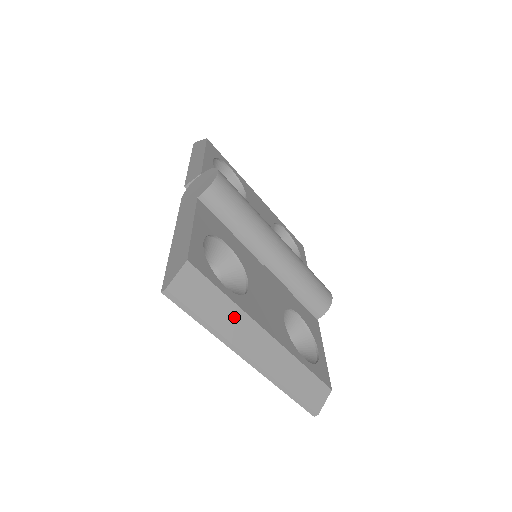
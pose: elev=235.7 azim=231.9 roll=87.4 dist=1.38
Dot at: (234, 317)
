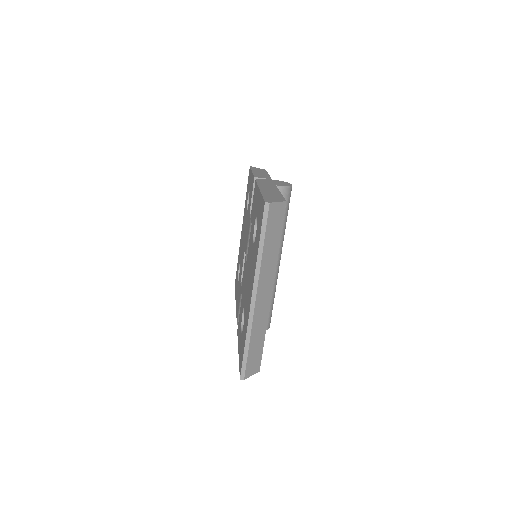
Dot at: (272, 260)
